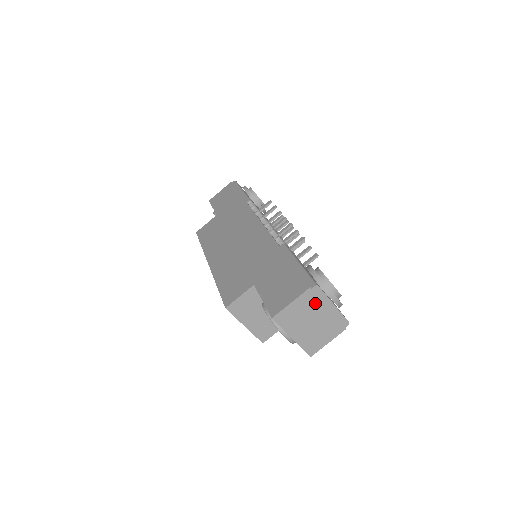
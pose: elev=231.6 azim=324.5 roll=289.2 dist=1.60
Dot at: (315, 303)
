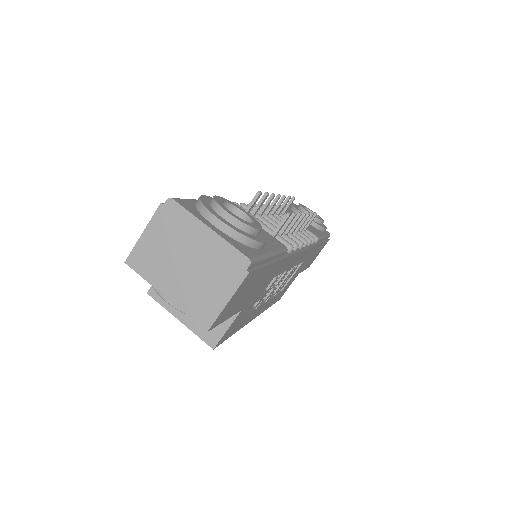
Dot at: (178, 229)
